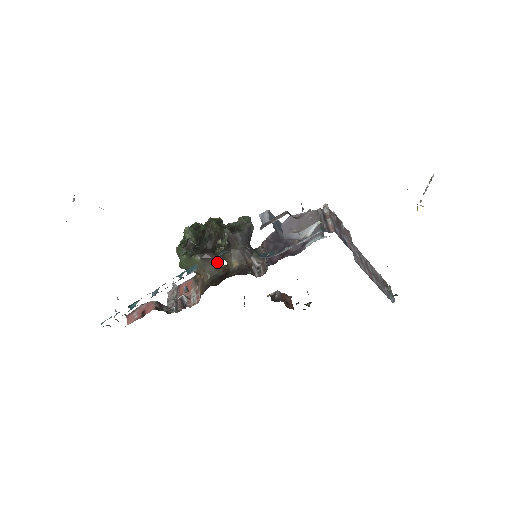
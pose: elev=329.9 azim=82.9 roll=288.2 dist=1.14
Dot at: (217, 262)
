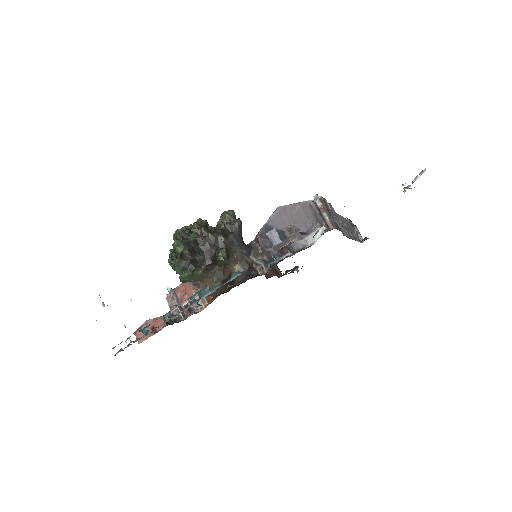
Dot at: (215, 266)
